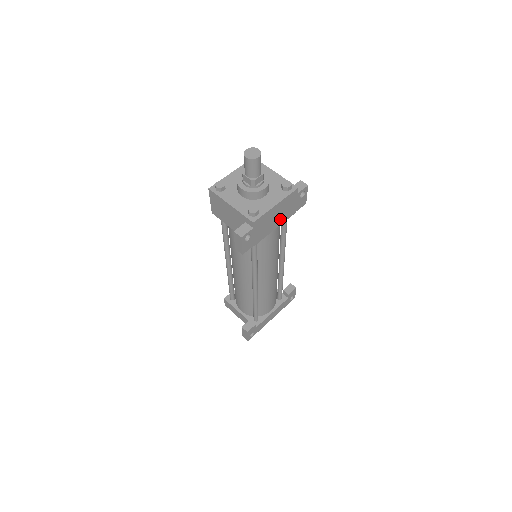
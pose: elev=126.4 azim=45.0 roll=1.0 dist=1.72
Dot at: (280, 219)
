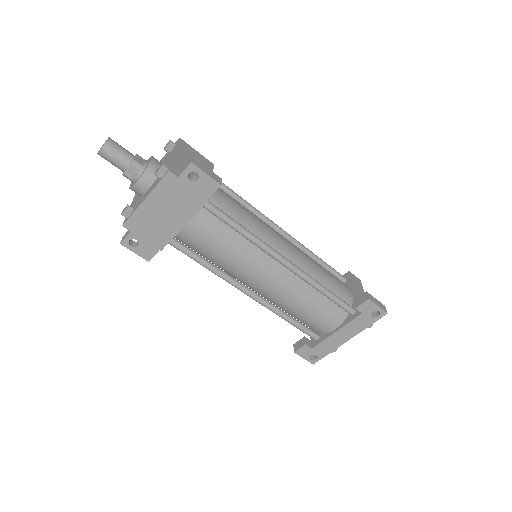
Dot at: (180, 214)
